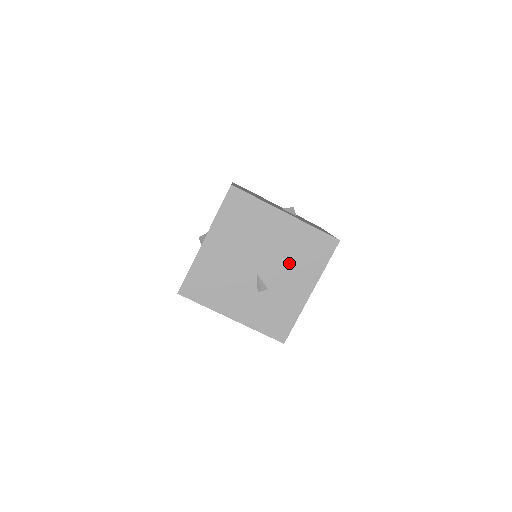
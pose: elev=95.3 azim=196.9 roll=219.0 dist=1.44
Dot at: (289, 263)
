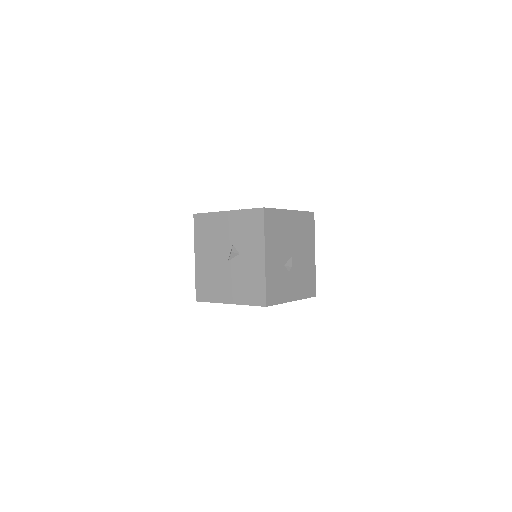
Dot at: occluded
